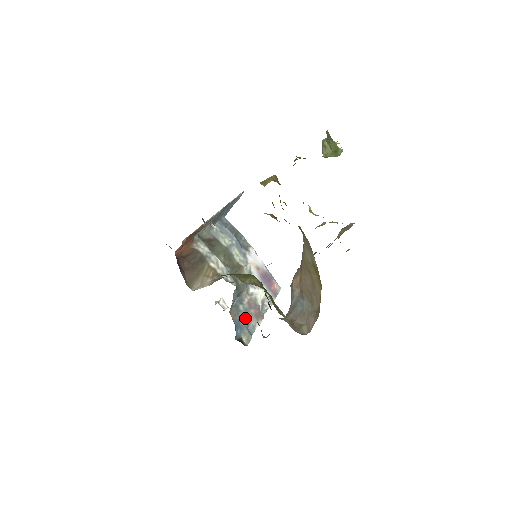
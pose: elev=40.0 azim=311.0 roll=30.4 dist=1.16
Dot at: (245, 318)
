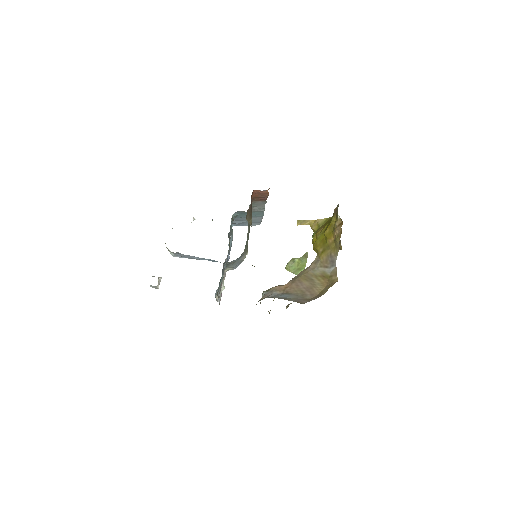
Dot at: (220, 282)
